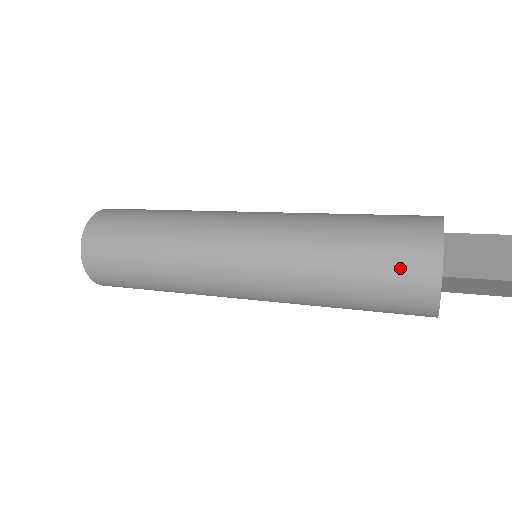
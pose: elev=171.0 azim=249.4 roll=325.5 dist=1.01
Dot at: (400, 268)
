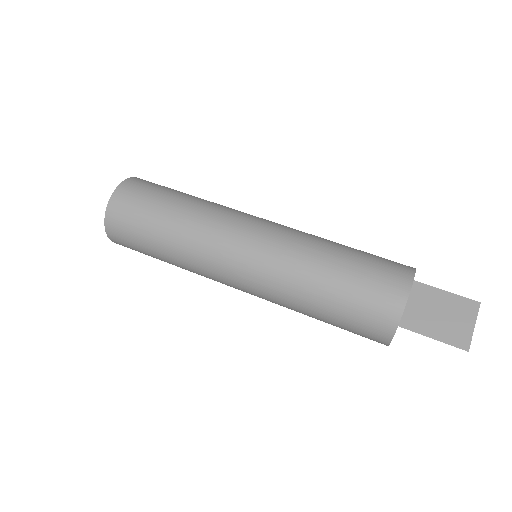
Dot at: (366, 316)
